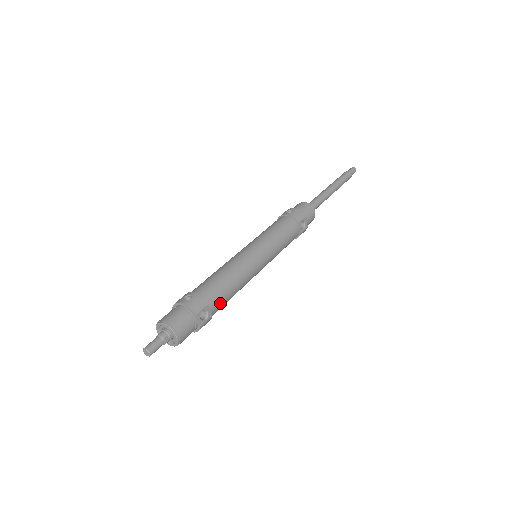
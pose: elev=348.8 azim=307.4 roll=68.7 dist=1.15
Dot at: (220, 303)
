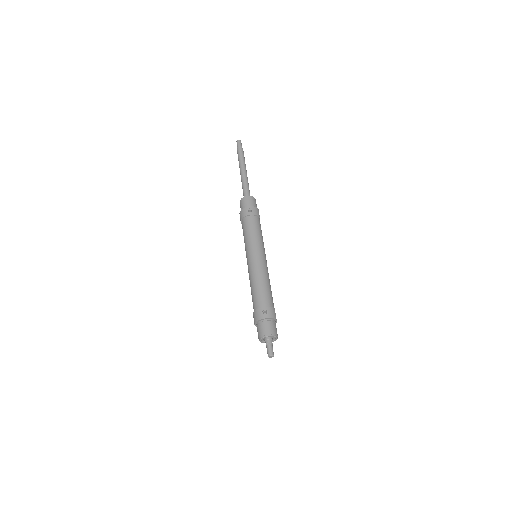
Dot at: occluded
